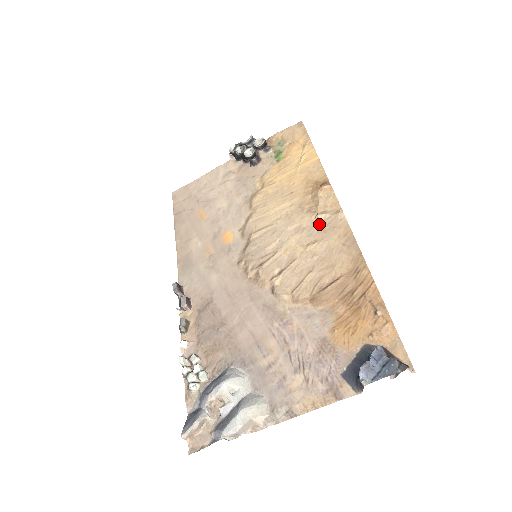
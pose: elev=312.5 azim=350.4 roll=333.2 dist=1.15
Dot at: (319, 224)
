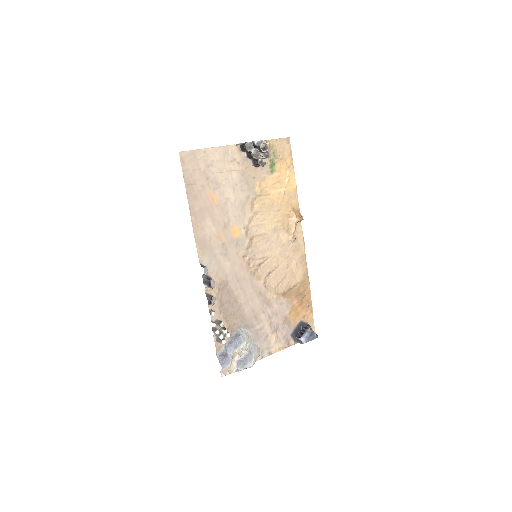
Dot at: (292, 244)
